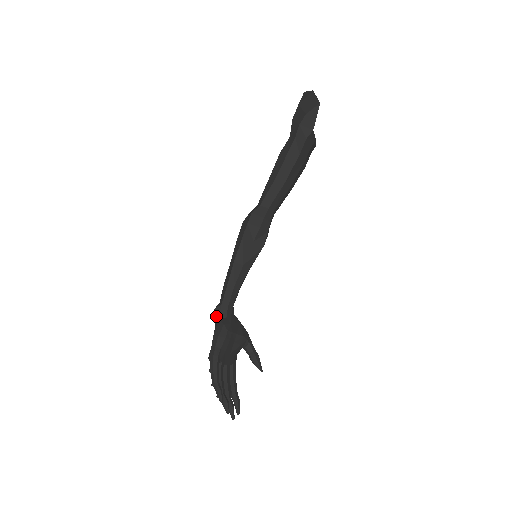
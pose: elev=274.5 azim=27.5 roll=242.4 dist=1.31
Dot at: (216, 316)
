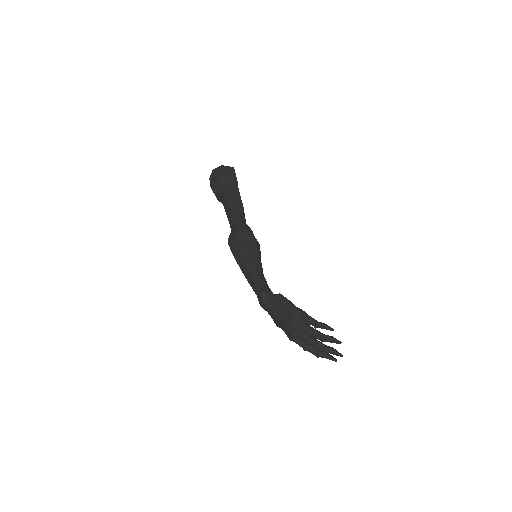
Dot at: (265, 297)
